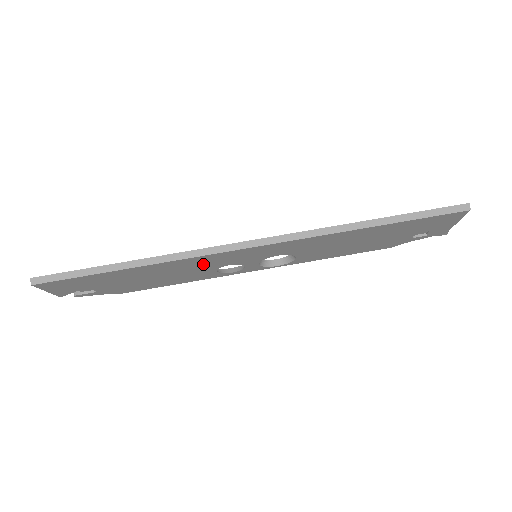
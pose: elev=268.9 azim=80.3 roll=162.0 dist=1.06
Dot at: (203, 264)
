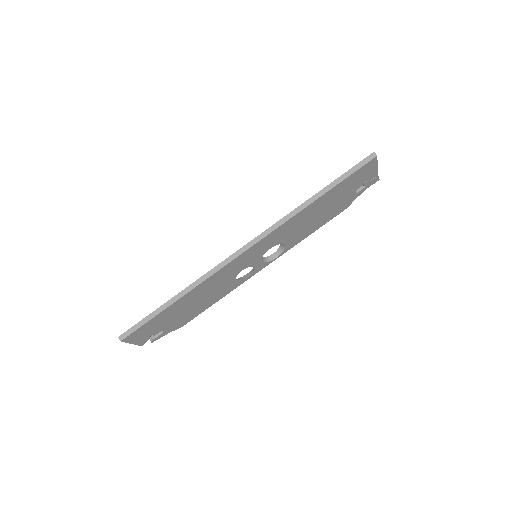
Dot at: (223, 277)
